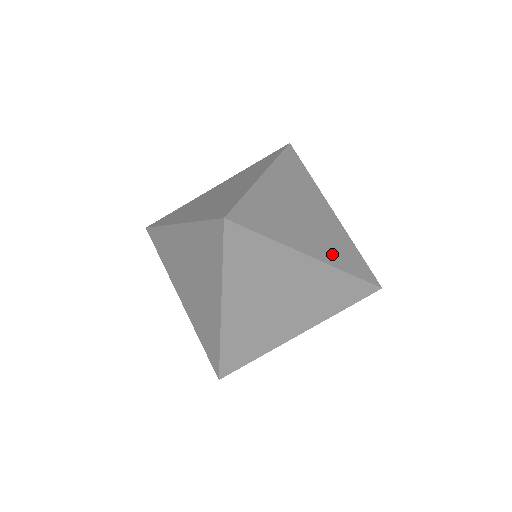
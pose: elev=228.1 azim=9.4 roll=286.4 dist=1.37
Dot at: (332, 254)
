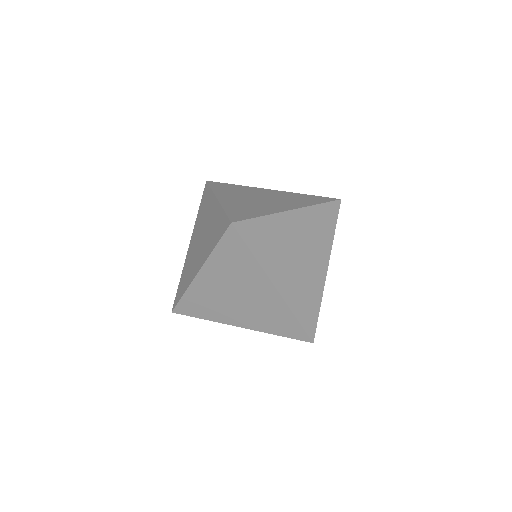
Dot at: (299, 203)
